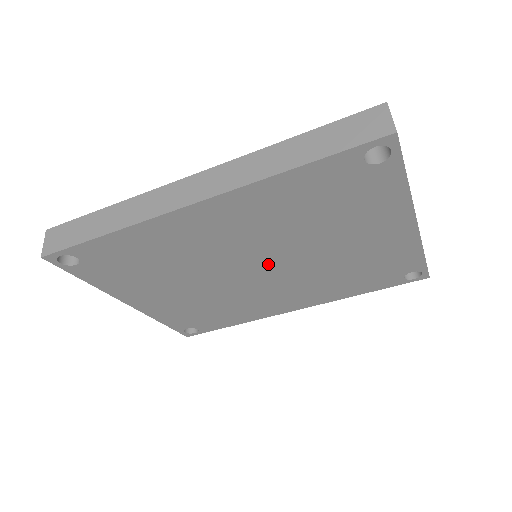
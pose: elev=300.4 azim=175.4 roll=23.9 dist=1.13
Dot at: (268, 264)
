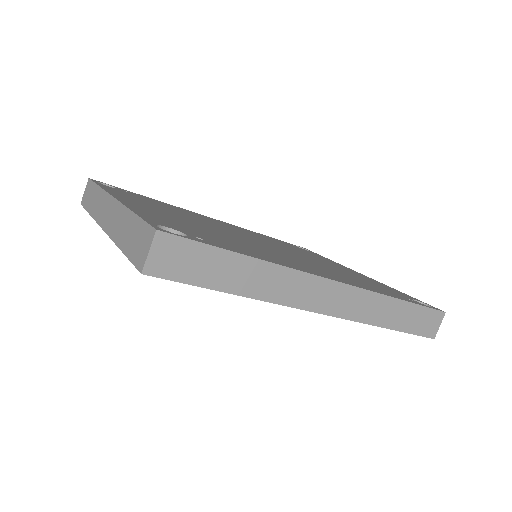
Dot at: occluded
